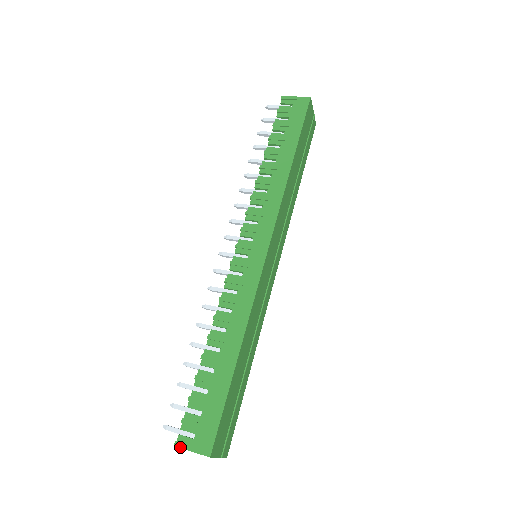
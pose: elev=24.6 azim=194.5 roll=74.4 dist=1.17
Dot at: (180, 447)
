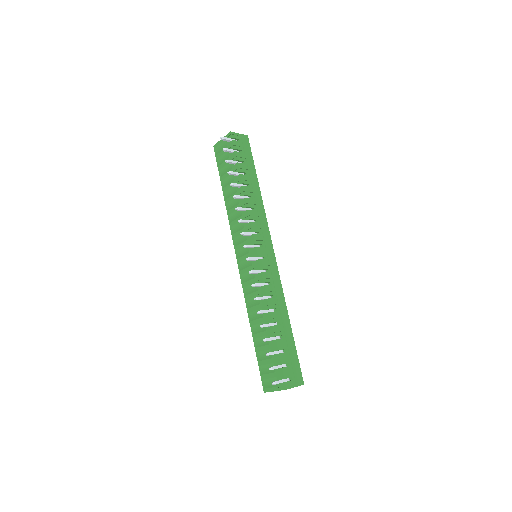
Dot at: (290, 388)
